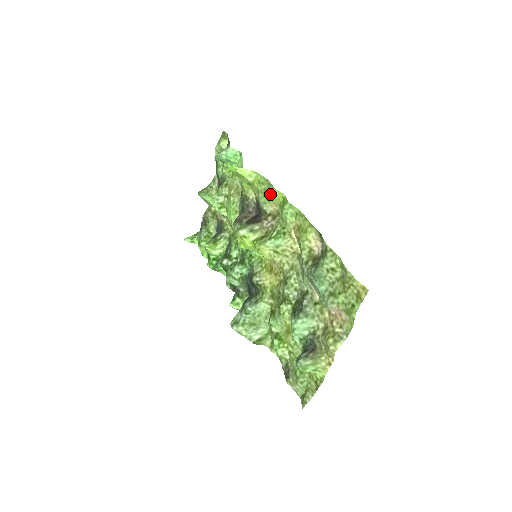
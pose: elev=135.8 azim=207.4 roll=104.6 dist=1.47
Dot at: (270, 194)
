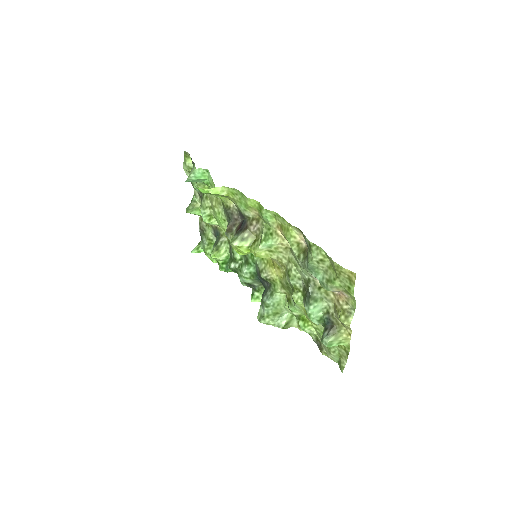
Dot at: (246, 203)
